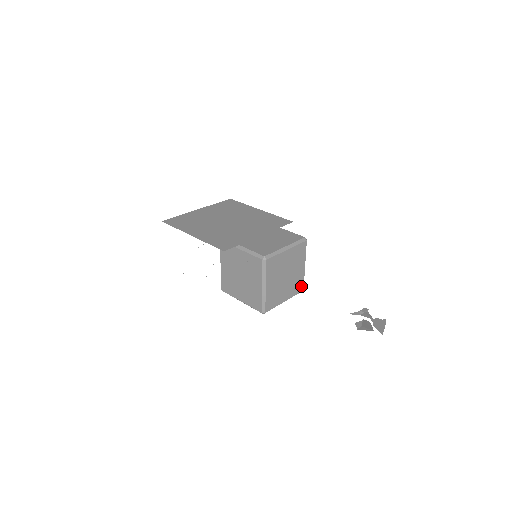
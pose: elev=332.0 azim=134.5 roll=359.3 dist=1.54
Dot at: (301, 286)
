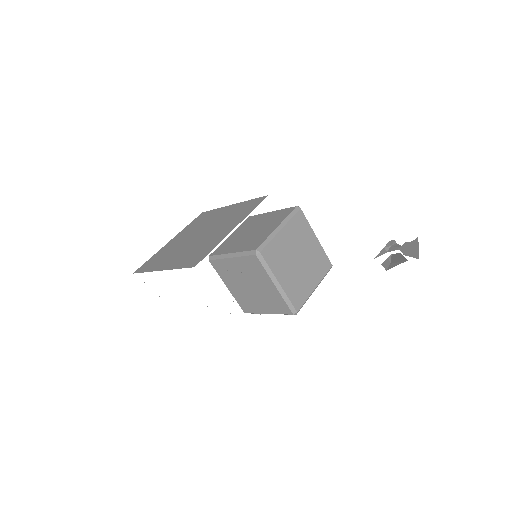
Dot at: (326, 262)
